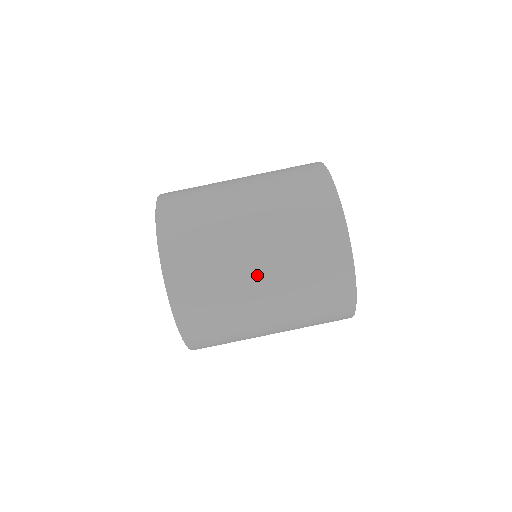
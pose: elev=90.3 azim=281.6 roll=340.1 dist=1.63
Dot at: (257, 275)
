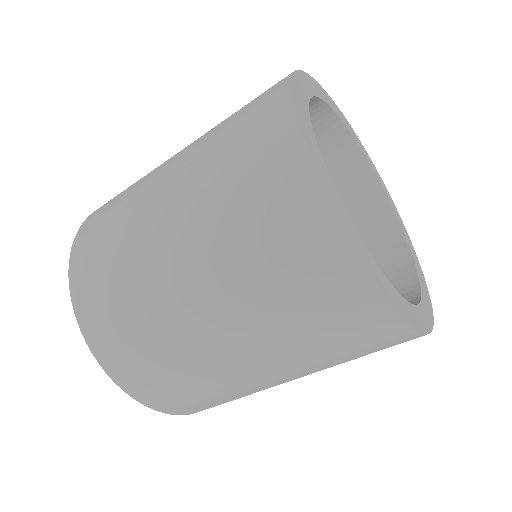
Dot at: (262, 375)
